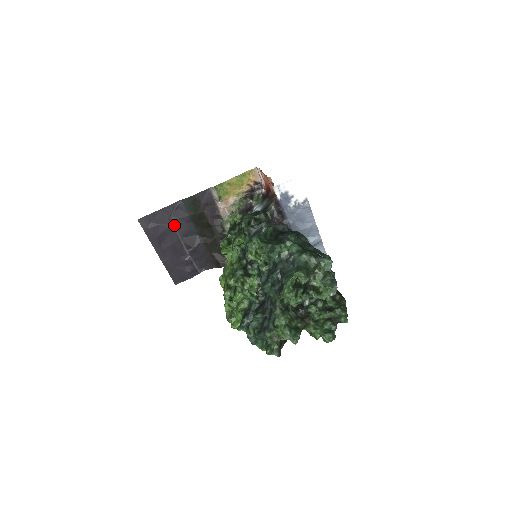
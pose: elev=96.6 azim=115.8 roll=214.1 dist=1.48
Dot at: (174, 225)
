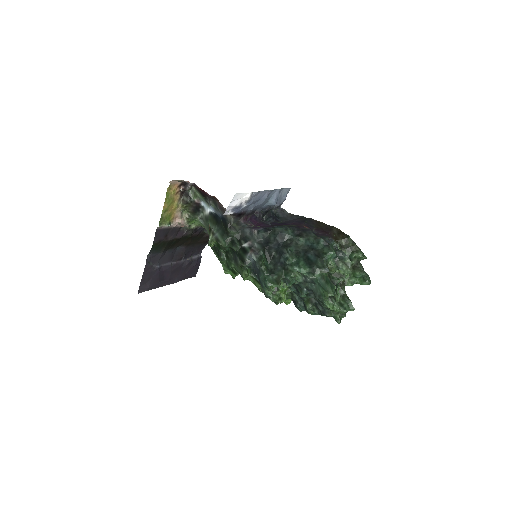
Dot at: (160, 266)
